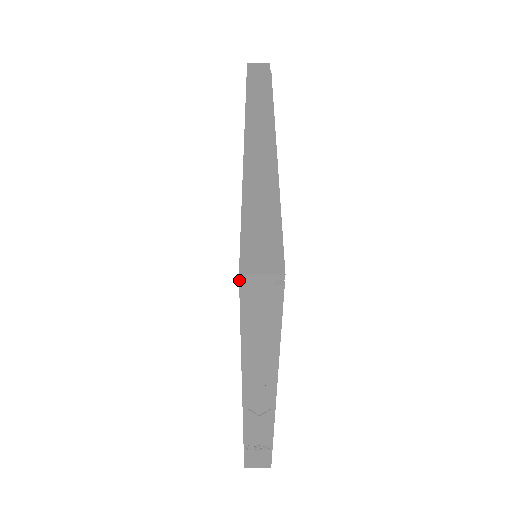
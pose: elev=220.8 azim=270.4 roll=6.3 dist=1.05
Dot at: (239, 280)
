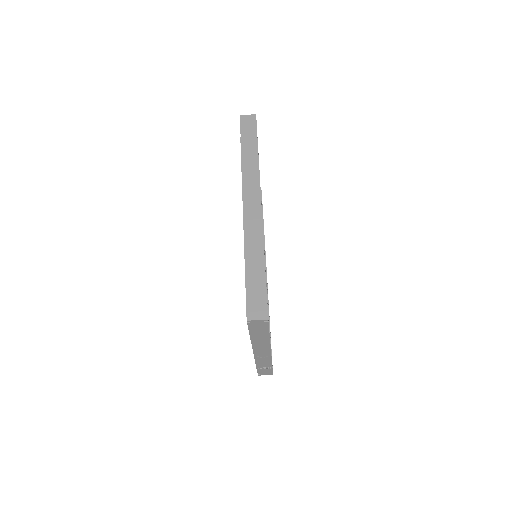
Dot at: (247, 320)
